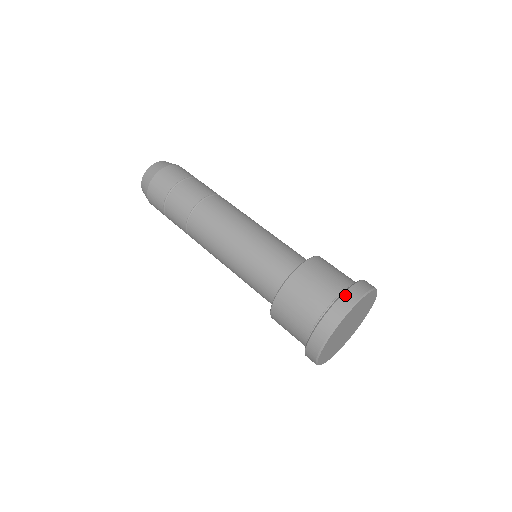
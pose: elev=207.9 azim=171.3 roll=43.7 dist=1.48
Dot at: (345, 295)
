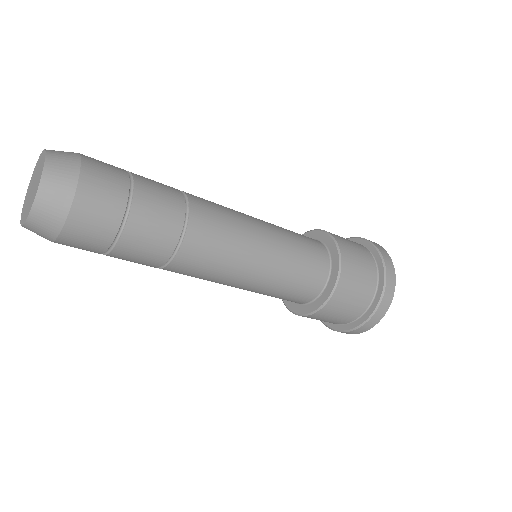
Dot at: (388, 277)
